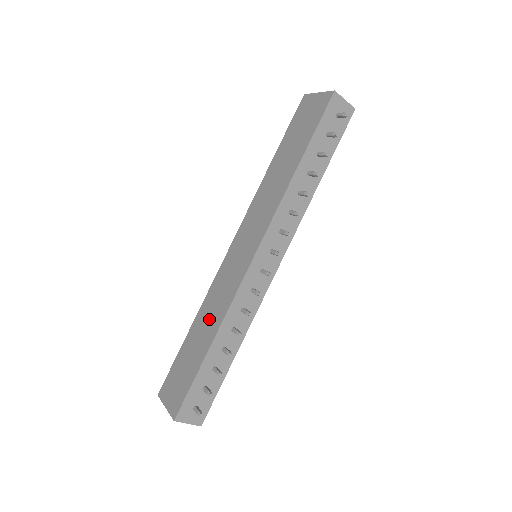
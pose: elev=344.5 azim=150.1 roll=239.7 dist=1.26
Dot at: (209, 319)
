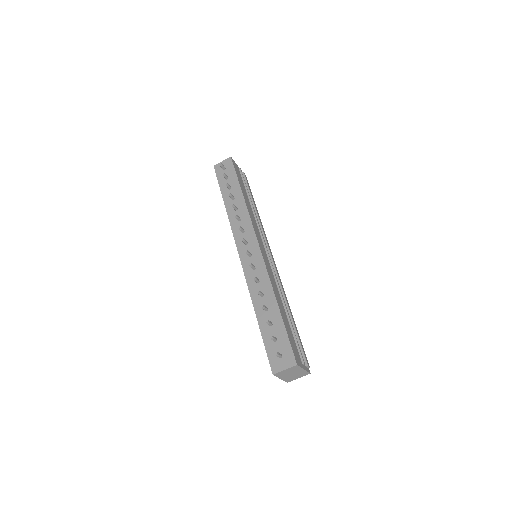
Dot at: occluded
